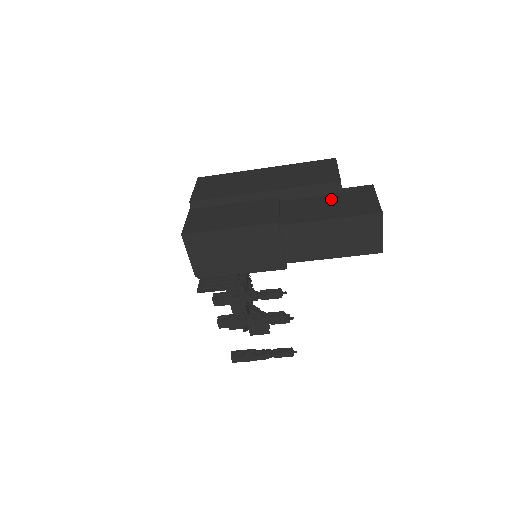
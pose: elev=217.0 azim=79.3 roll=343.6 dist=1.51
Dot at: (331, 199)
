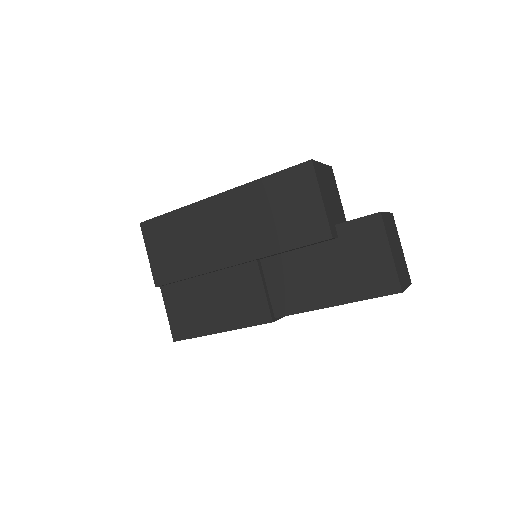
Dot at: (326, 256)
